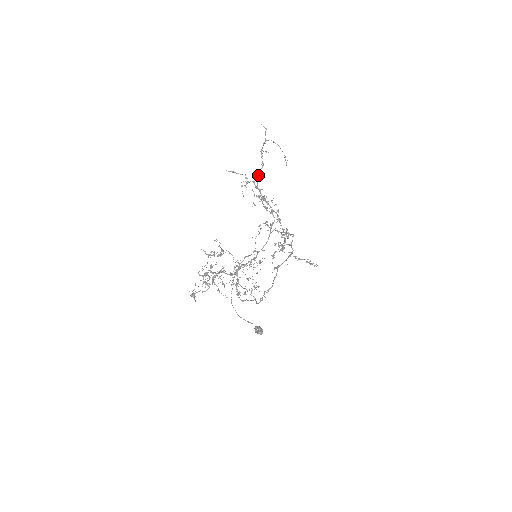
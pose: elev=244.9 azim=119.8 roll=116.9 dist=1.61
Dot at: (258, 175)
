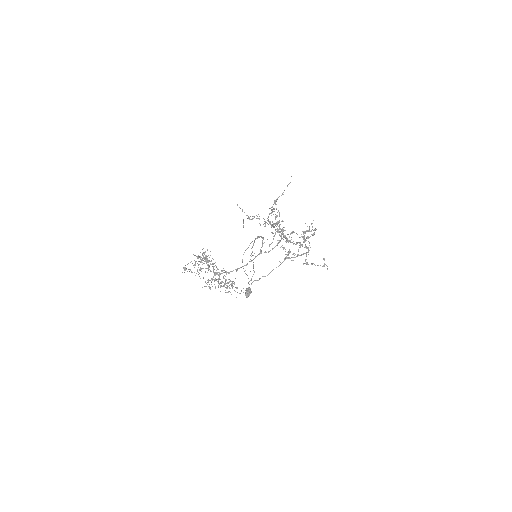
Dot at: (269, 213)
